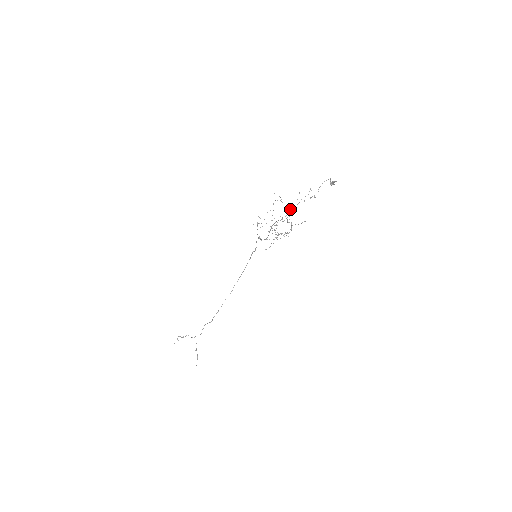
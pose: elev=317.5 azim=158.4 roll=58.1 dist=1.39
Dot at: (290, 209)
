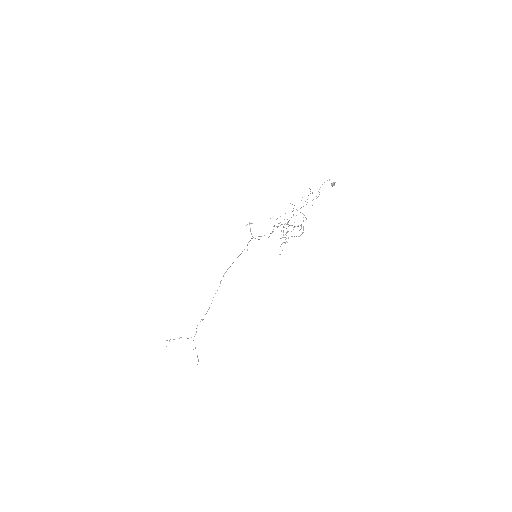
Dot at: occluded
